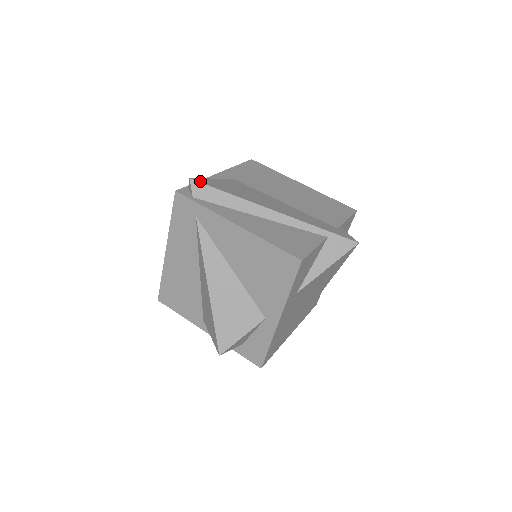
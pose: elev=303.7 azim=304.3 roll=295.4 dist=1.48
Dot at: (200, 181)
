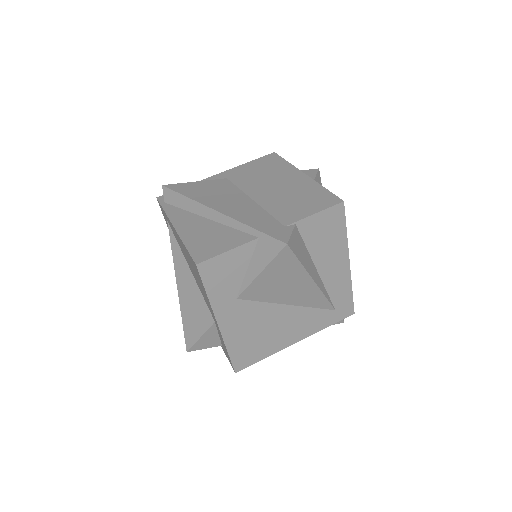
Dot at: (170, 187)
